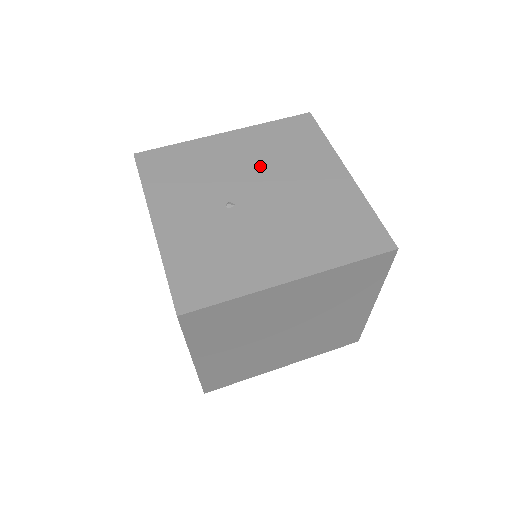
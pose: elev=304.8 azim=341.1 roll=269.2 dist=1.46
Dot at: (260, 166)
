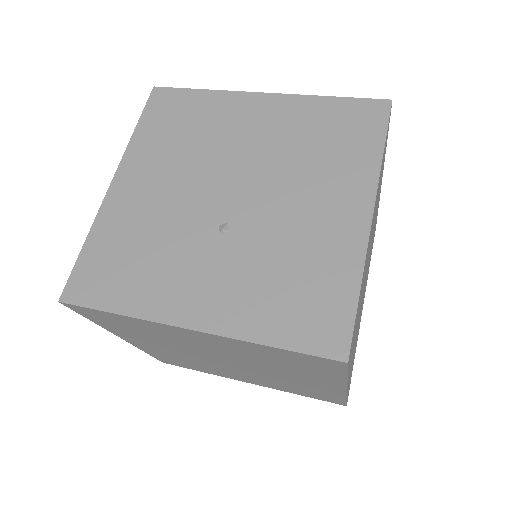
Dot at: (191, 170)
